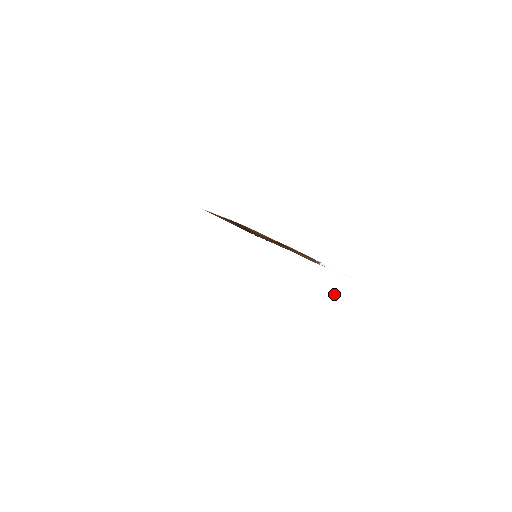
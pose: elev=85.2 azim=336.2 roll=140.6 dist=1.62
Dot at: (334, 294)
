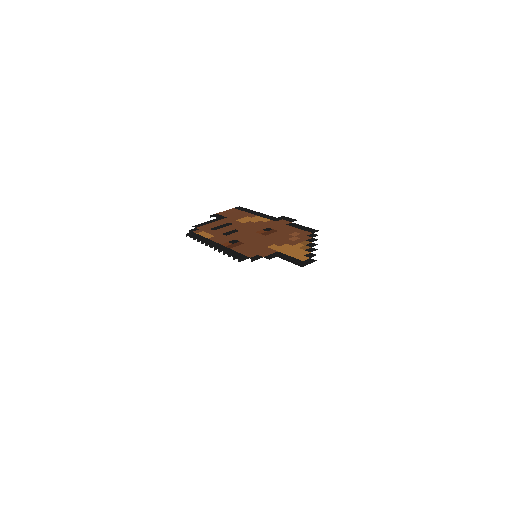
Dot at: (339, 278)
